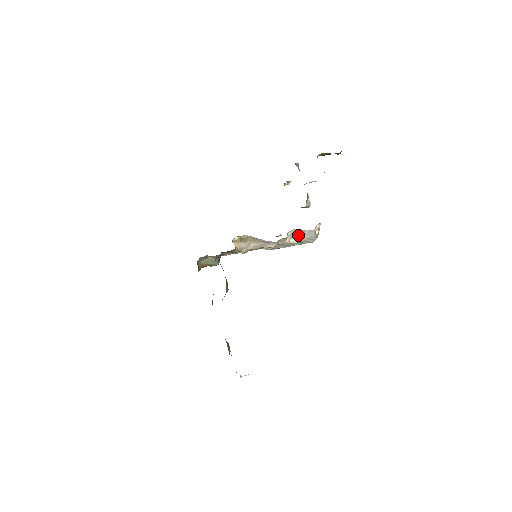
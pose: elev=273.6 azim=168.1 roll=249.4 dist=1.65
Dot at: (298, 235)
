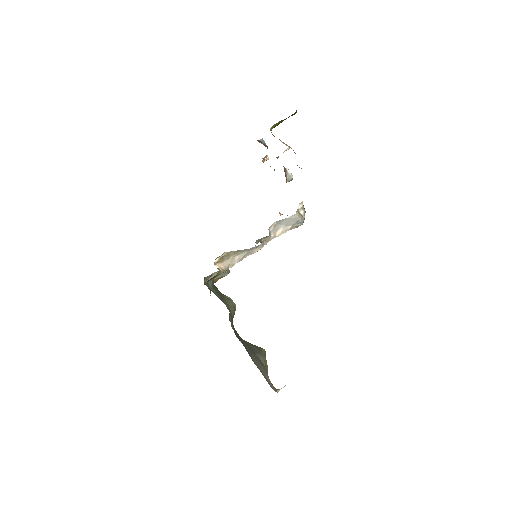
Dot at: (282, 225)
